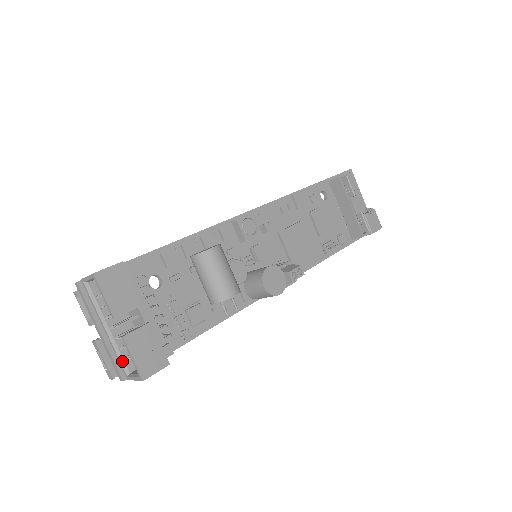
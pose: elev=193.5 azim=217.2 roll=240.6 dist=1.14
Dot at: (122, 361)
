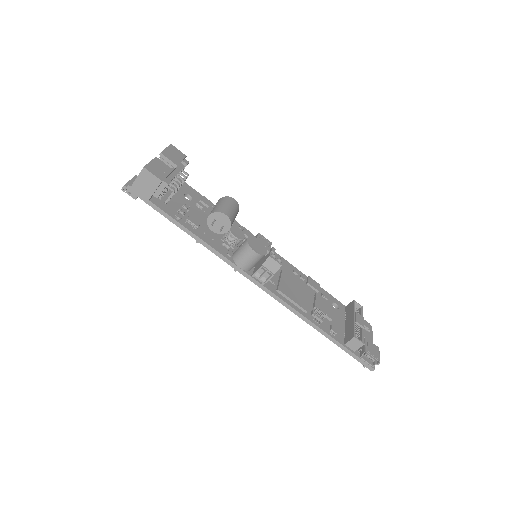
Dot at: occluded
